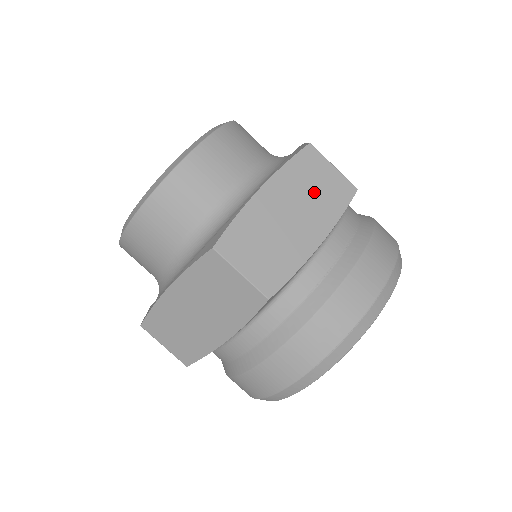
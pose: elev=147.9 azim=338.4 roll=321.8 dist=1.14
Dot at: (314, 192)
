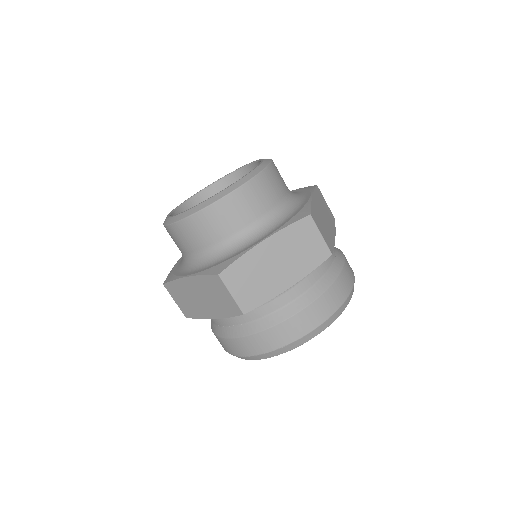
Dot at: (326, 210)
